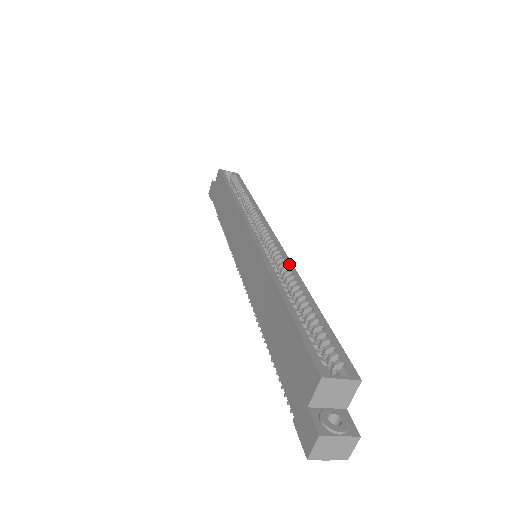
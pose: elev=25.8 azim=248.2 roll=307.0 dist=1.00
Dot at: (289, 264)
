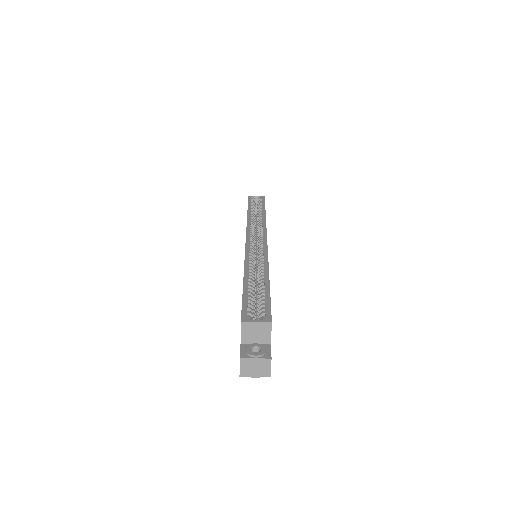
Dot at: (265, 257)
